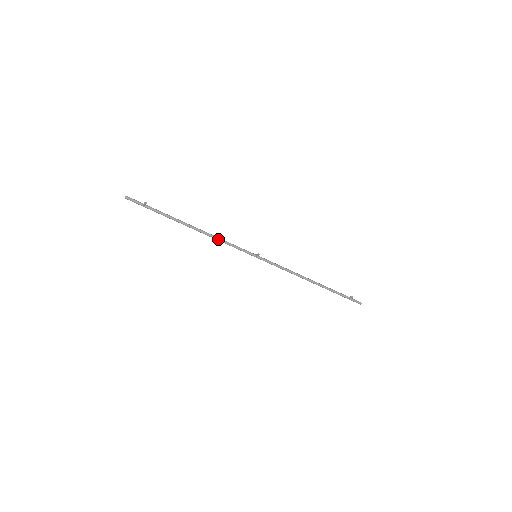
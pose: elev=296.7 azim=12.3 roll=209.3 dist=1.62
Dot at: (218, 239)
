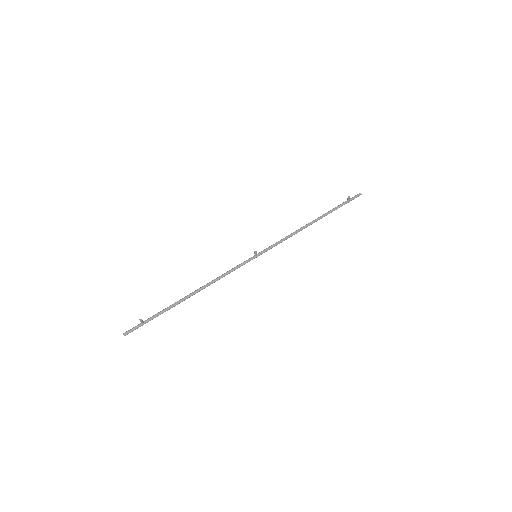
Dot at: (218, 279)
